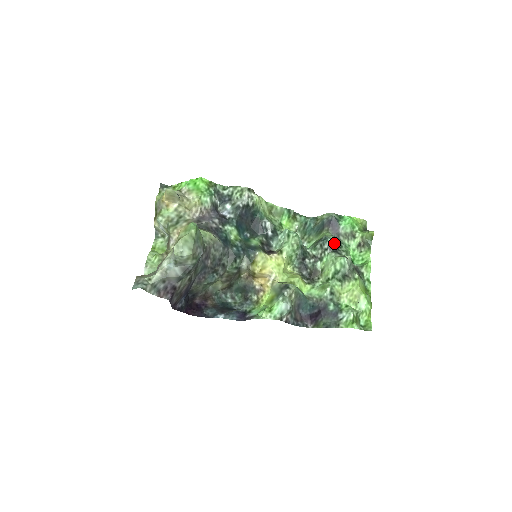
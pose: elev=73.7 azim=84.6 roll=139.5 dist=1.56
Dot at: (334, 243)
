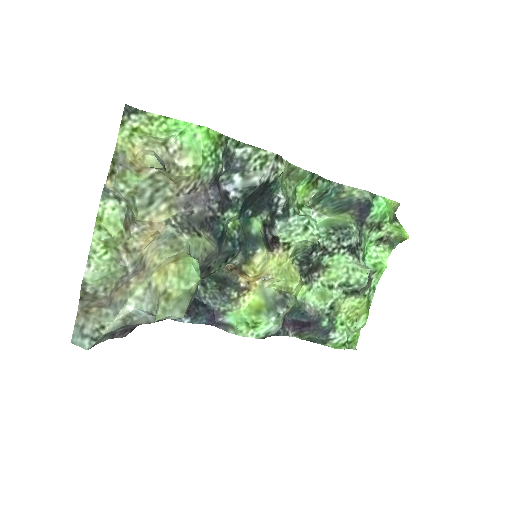
Dot at: (356, 241)
